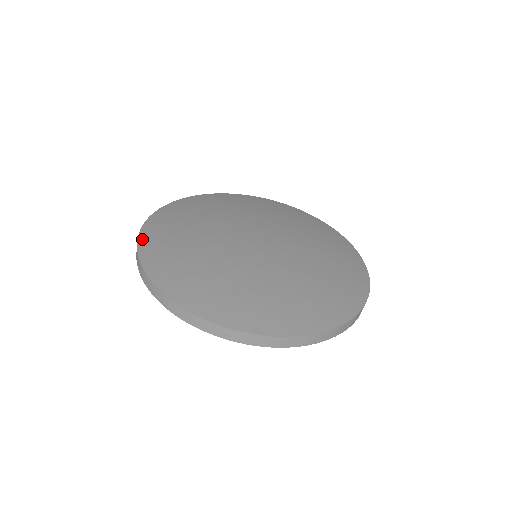
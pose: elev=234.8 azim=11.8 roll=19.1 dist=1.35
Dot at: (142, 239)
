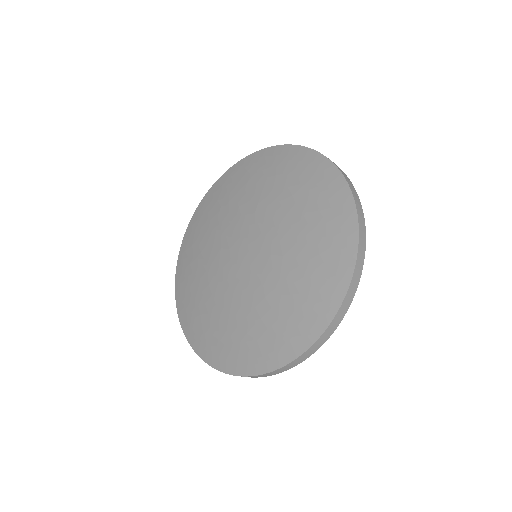
Dot at: (207, 359)
